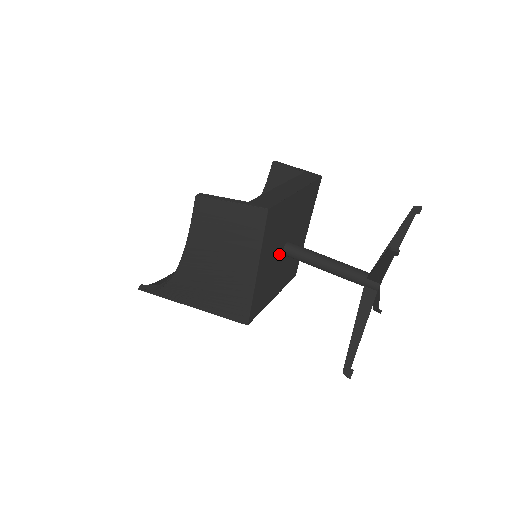
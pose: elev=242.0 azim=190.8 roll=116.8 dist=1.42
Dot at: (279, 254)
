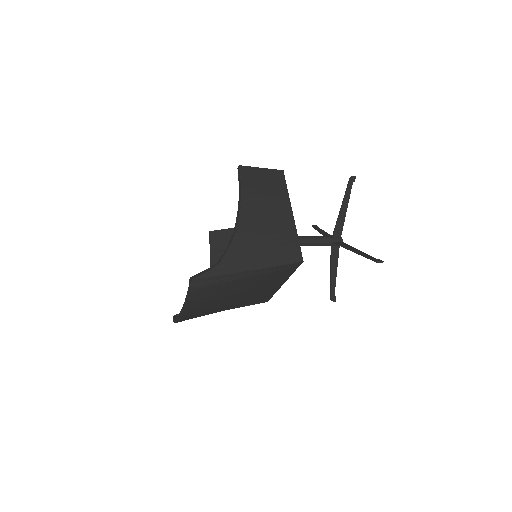
Dot at: occluded
